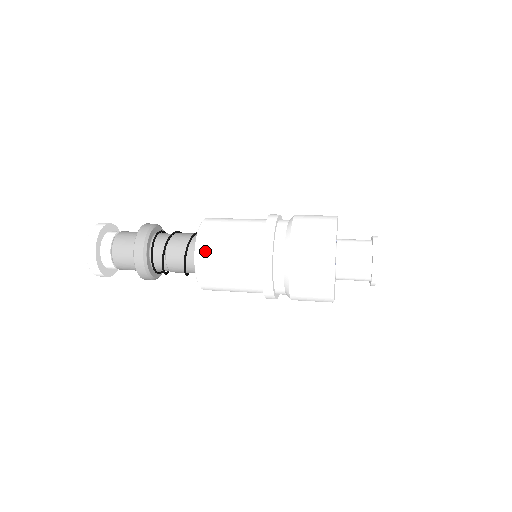
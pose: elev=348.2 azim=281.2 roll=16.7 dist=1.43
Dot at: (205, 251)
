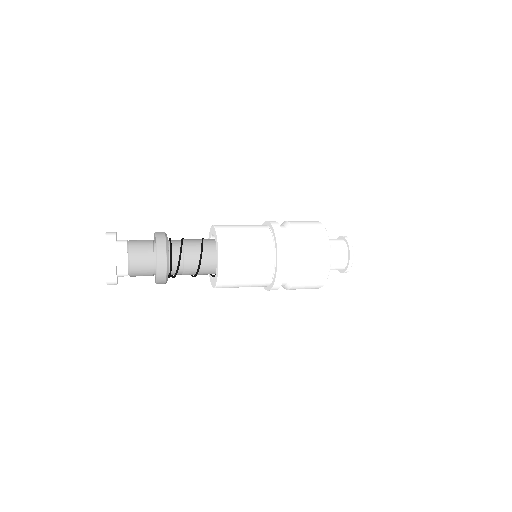
Dot at: (225, 229)
